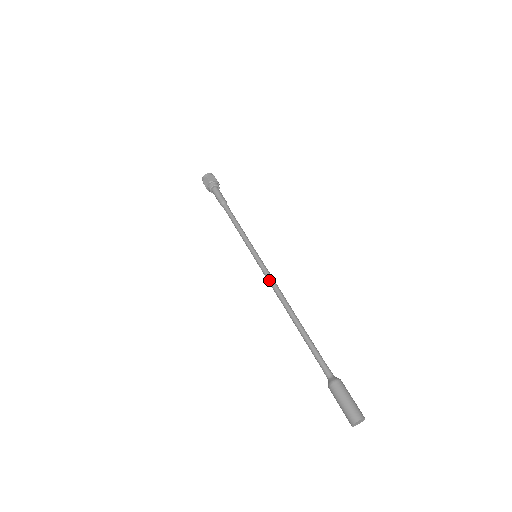
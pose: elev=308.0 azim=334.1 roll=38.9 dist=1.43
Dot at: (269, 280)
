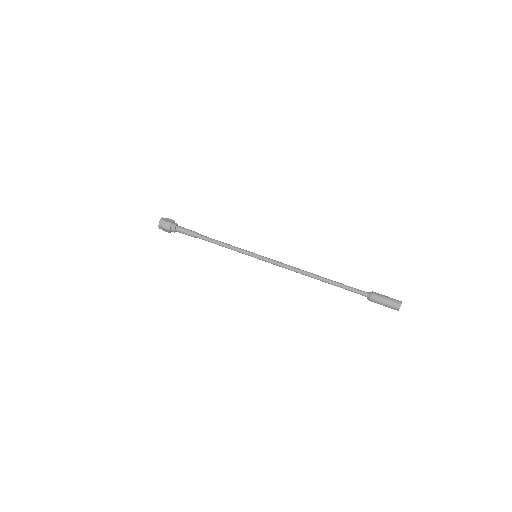
Dot at: (281, 265)
